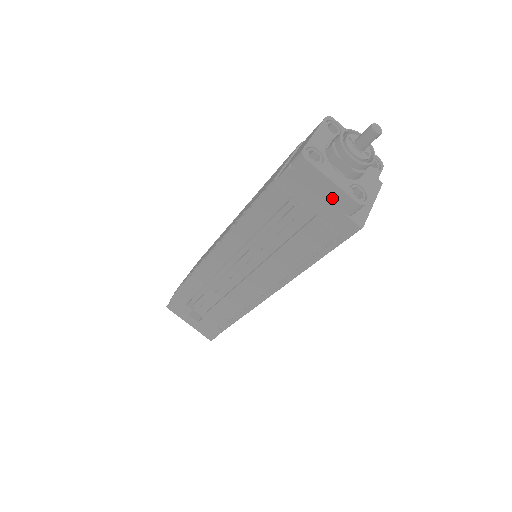
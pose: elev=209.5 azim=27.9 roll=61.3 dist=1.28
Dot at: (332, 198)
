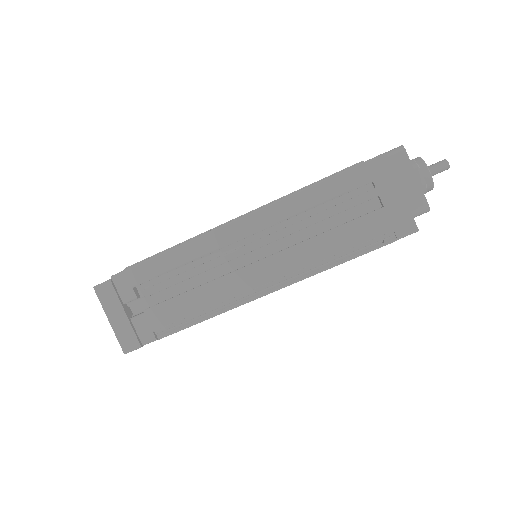
Dot at: (408, 193)
